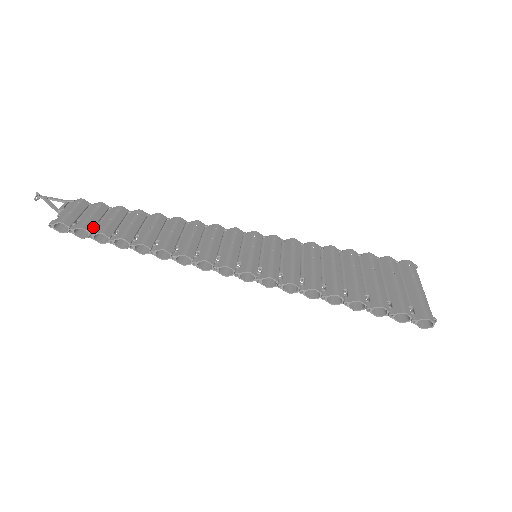
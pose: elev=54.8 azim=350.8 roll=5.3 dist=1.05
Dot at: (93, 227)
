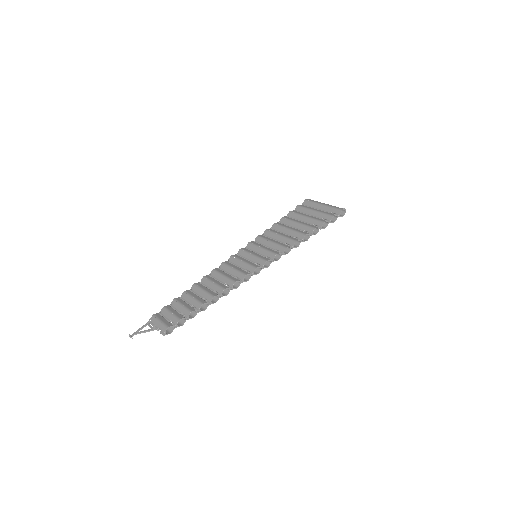
Dot at: (181, 315)
